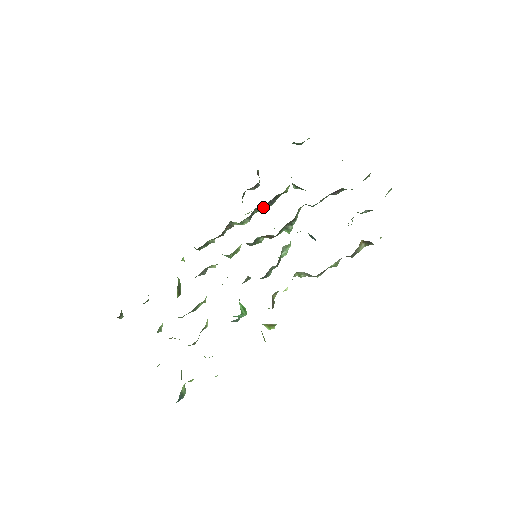
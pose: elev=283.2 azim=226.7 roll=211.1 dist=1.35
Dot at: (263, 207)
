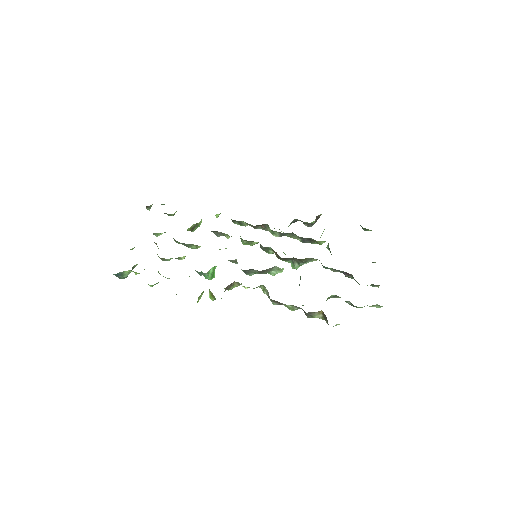
Dot at: (296, 238)
